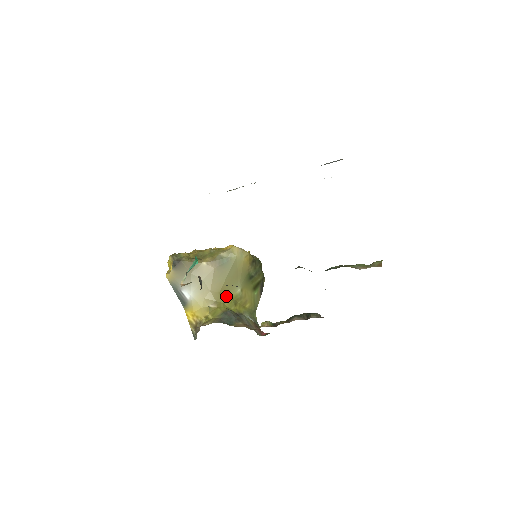
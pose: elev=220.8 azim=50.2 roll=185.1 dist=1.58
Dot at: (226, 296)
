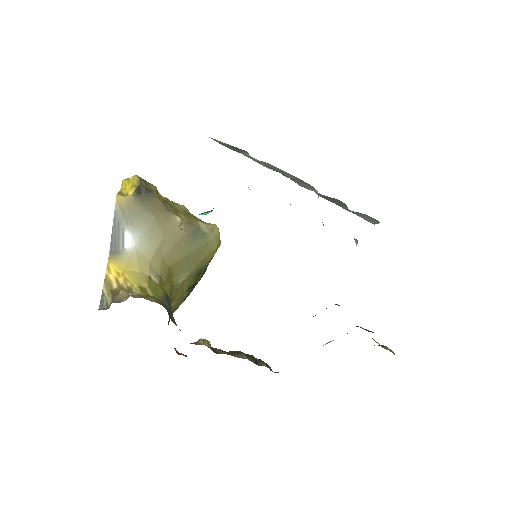
Dot at: (171, 277)
